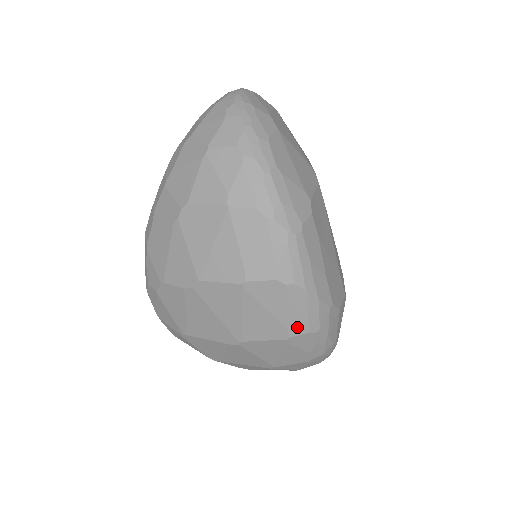
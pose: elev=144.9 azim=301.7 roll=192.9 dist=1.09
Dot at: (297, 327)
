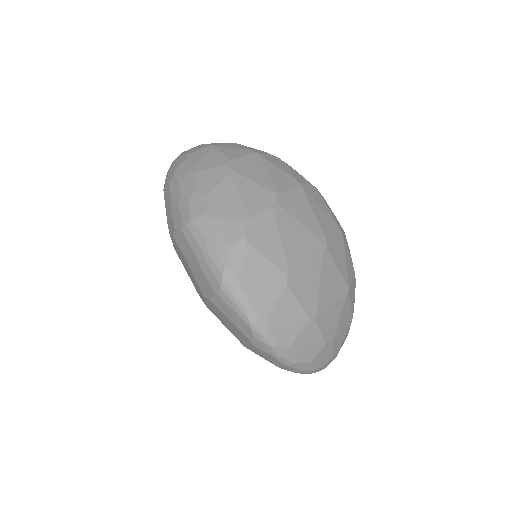
Dot at: (338, 223)
